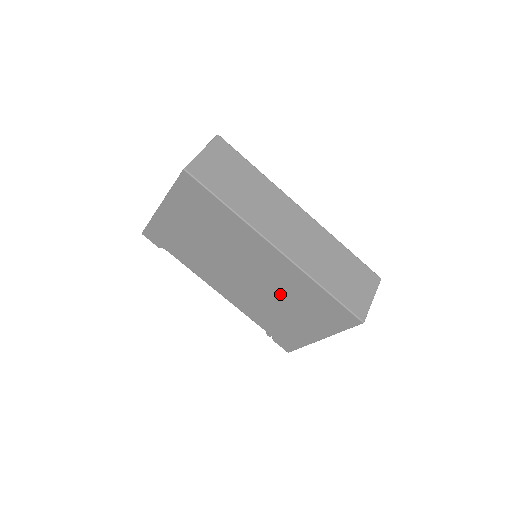
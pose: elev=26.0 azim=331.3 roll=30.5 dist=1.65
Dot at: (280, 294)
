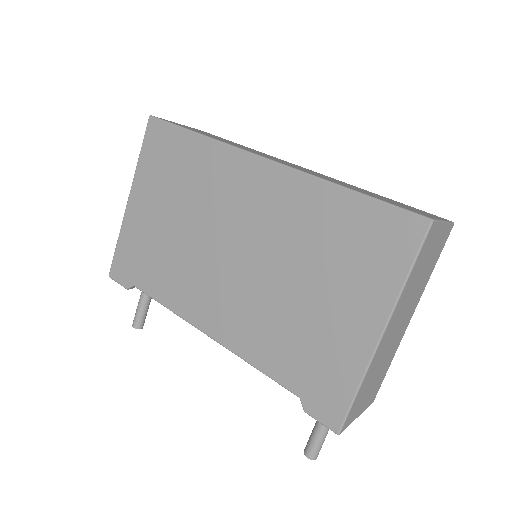
Dot at: (287, 257)
